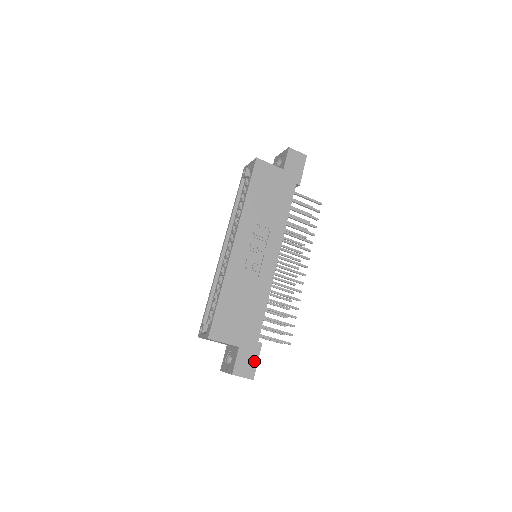
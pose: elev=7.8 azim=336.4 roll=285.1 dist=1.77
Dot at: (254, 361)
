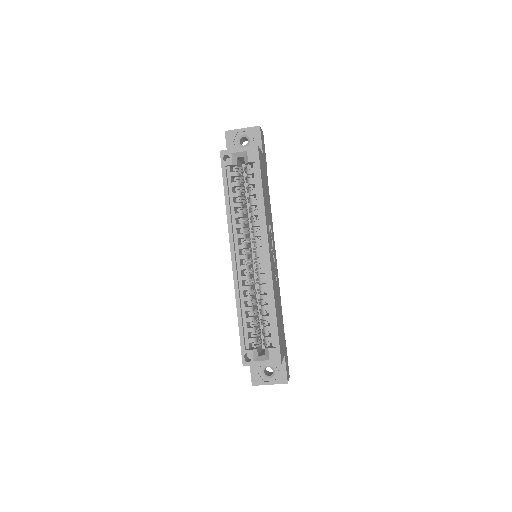
Dot at: (287, 360)
